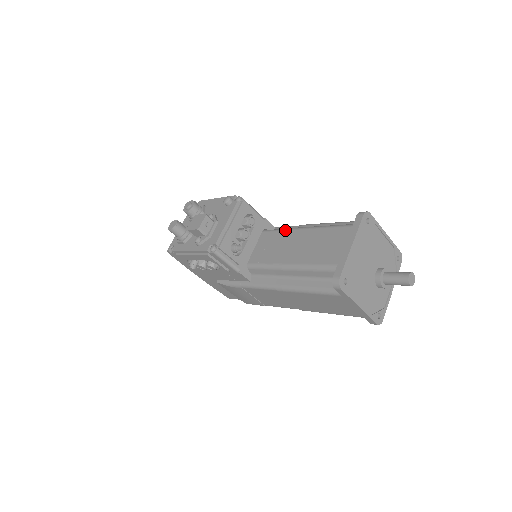
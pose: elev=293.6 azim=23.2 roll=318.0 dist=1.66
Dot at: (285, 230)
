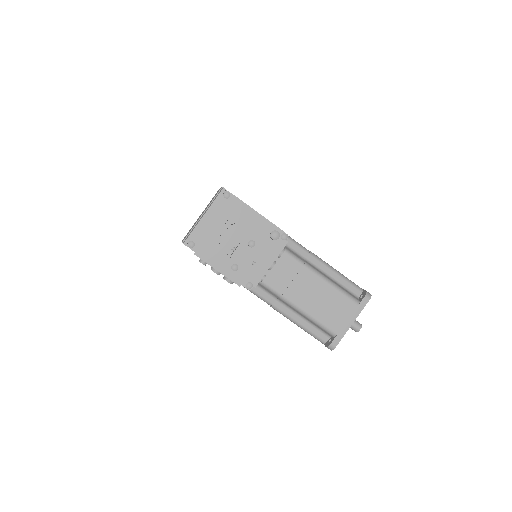
Dot at: (300, 263)
